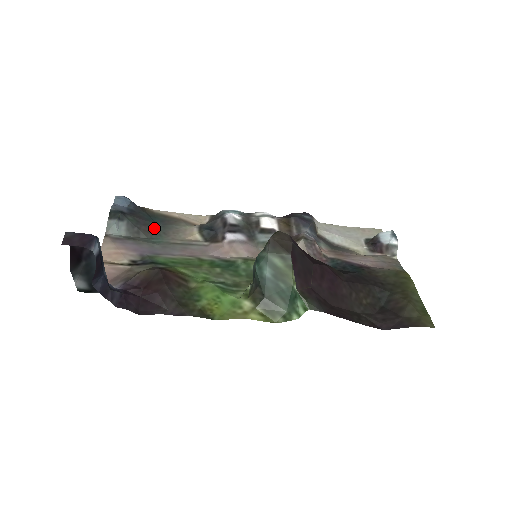
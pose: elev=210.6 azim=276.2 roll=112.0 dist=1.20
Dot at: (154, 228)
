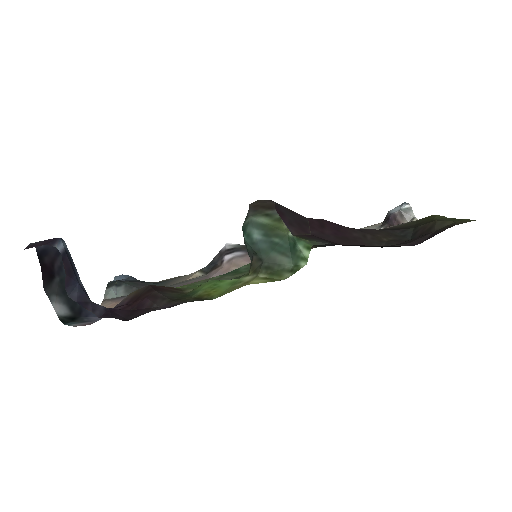
Dot at: occluded
